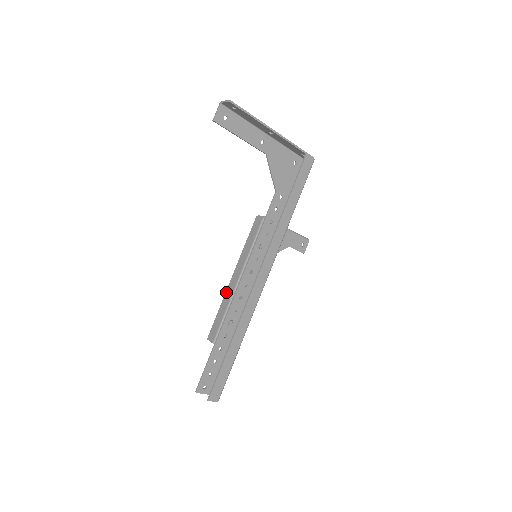
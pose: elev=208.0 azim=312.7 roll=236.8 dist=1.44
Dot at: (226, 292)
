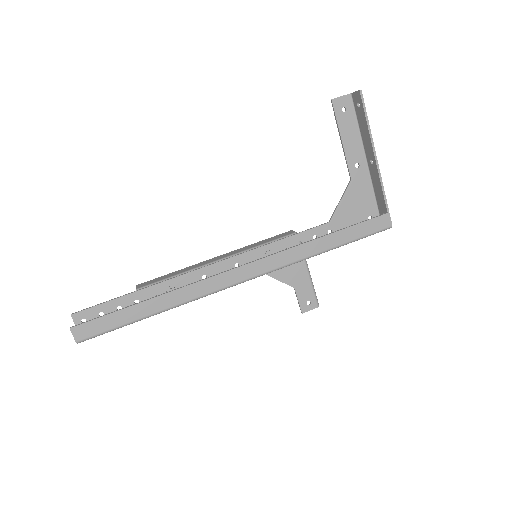
Dot at: (198, 263)
